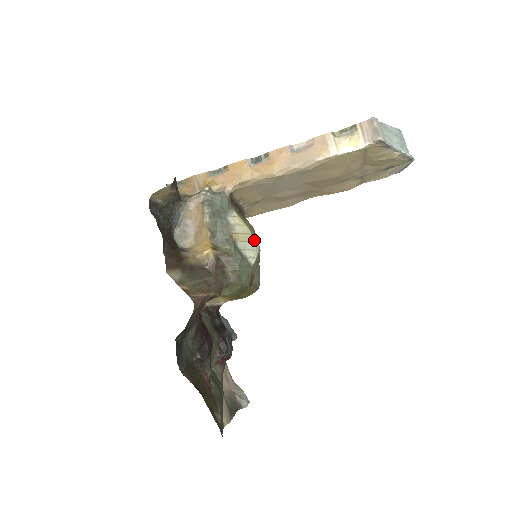
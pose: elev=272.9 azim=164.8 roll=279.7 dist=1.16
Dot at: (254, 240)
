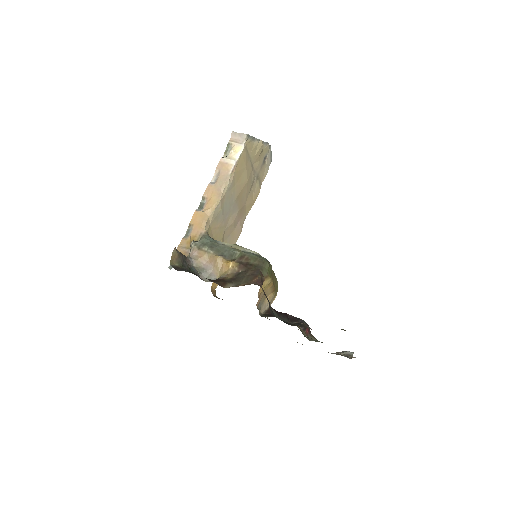
Dot at: (245, 248)
